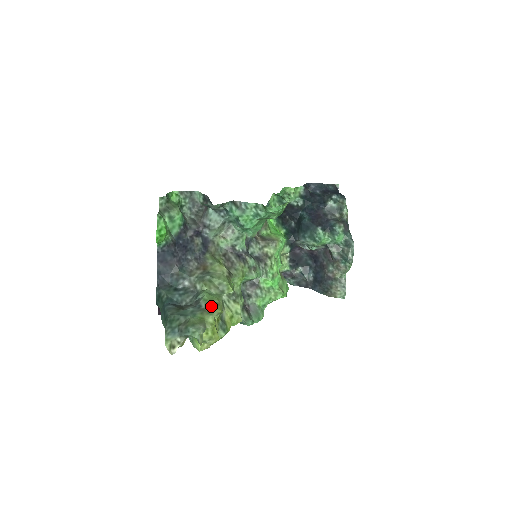
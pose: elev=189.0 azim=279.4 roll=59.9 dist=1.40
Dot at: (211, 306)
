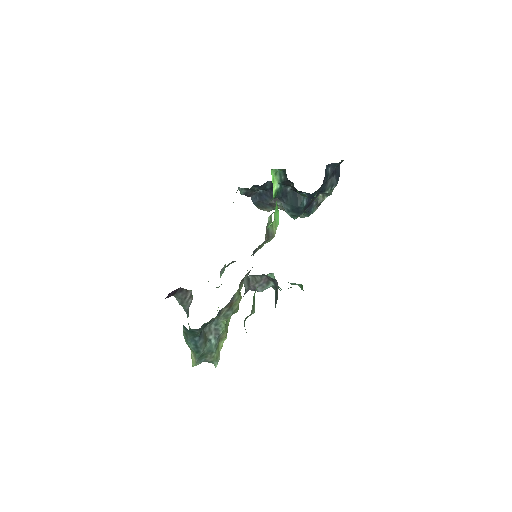
Dot at: (225, 335)
